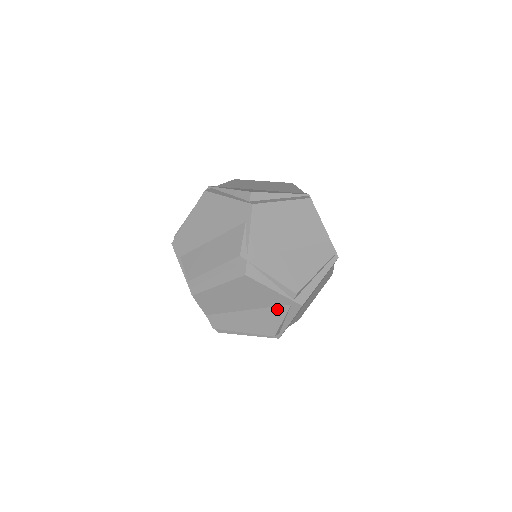
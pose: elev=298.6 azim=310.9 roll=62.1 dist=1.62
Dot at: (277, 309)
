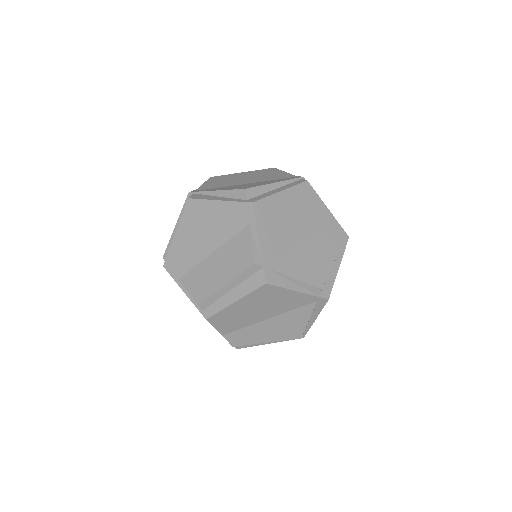
Dot at: (302, 310)
